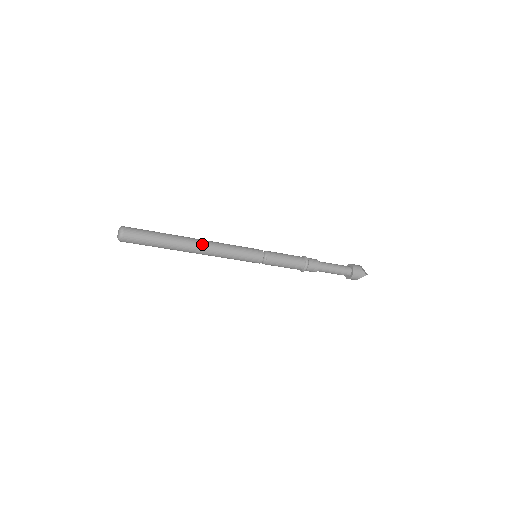
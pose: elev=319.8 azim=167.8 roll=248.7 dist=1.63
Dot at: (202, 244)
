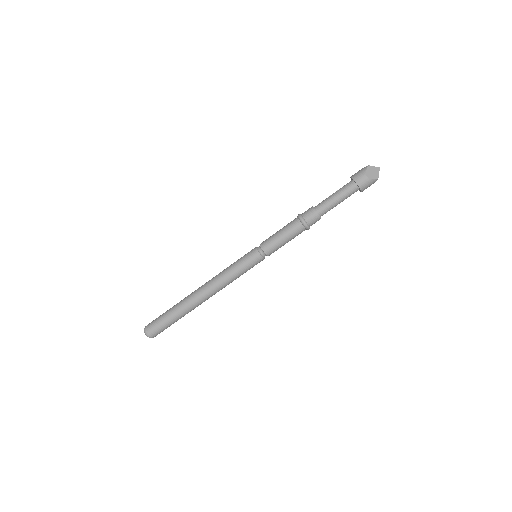
Dot at: (208, 295)
